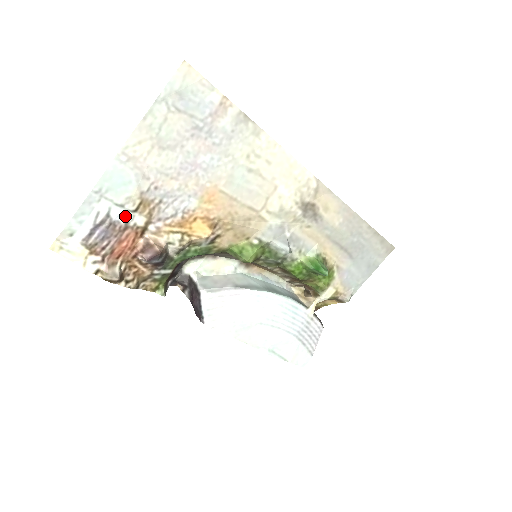
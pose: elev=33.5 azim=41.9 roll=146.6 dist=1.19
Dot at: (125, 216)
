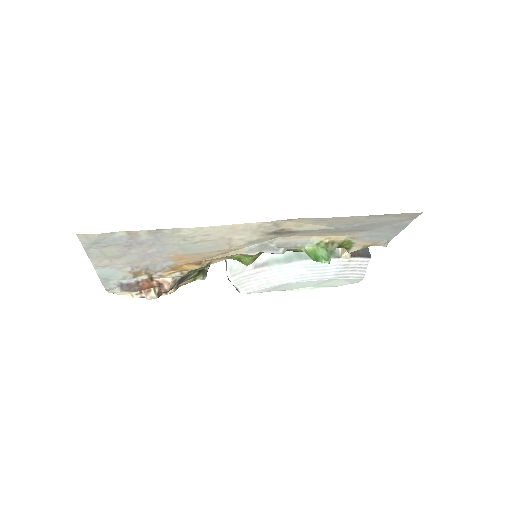
Dot at: (132, 280)
